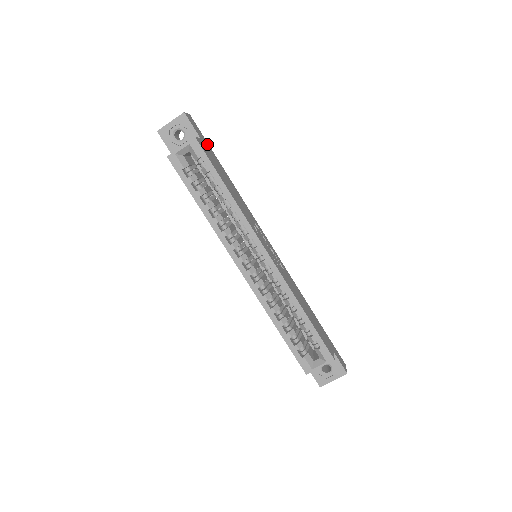
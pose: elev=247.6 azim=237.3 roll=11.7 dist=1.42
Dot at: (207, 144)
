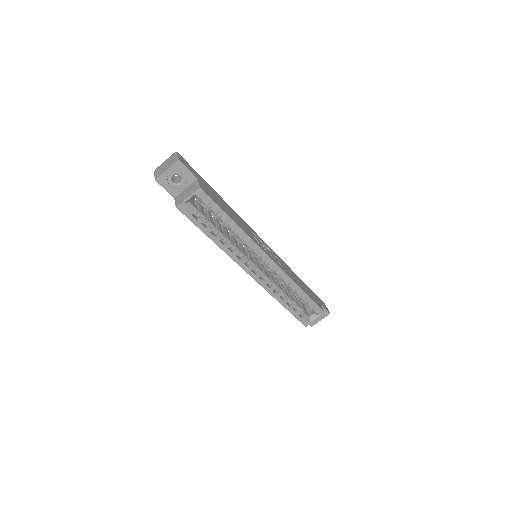
Dot at: (199, 176)
